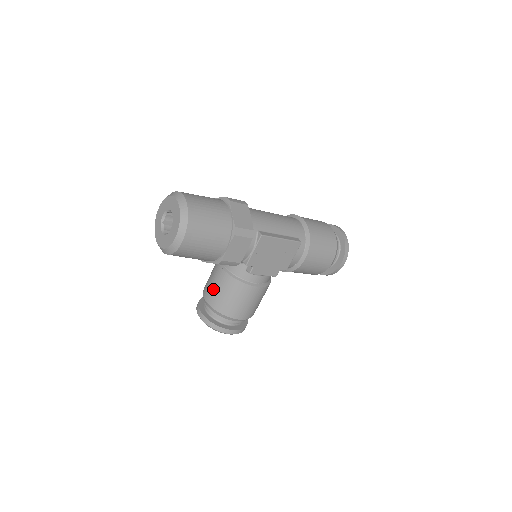
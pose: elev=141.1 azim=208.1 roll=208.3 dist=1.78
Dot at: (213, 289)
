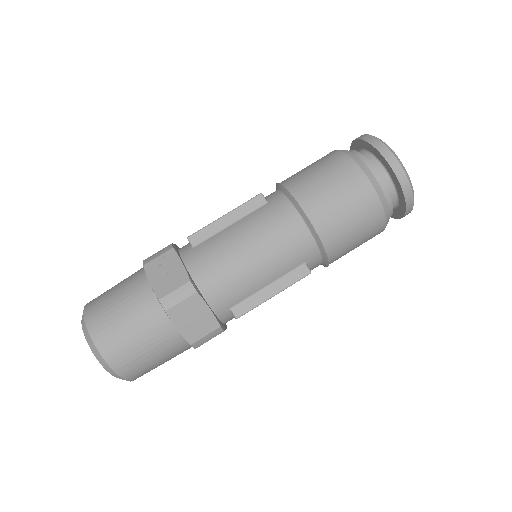
Dot at: occluded
